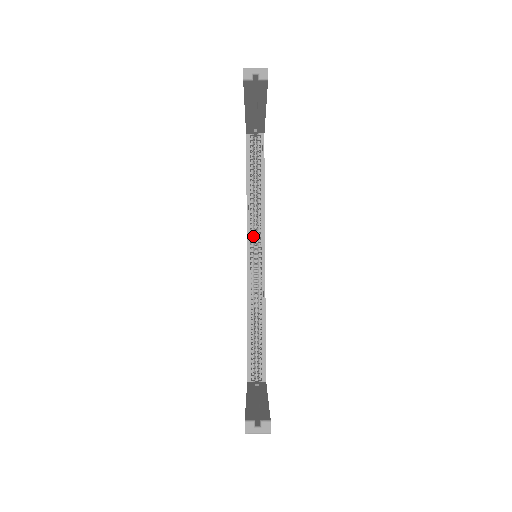
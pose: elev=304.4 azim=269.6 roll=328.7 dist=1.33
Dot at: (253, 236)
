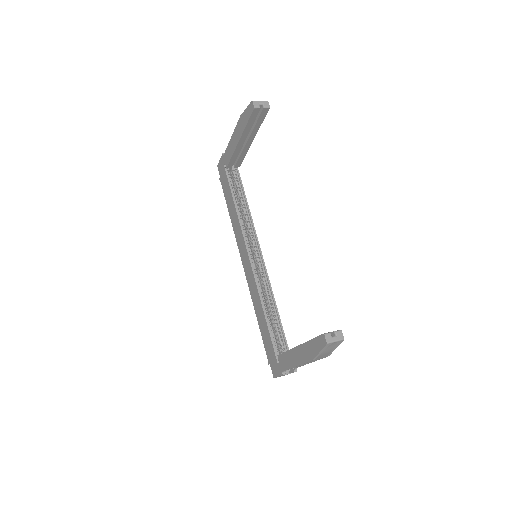
Dot at: occluded
